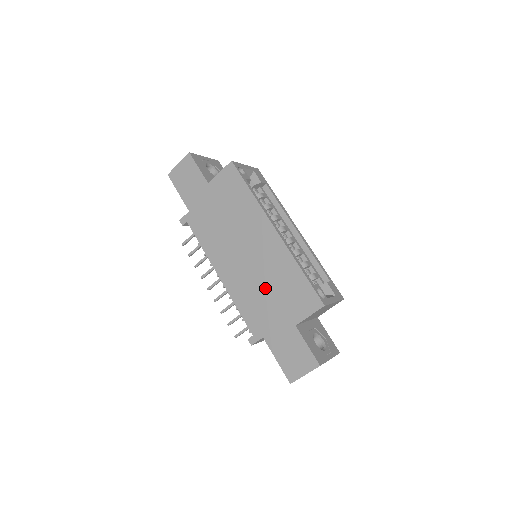
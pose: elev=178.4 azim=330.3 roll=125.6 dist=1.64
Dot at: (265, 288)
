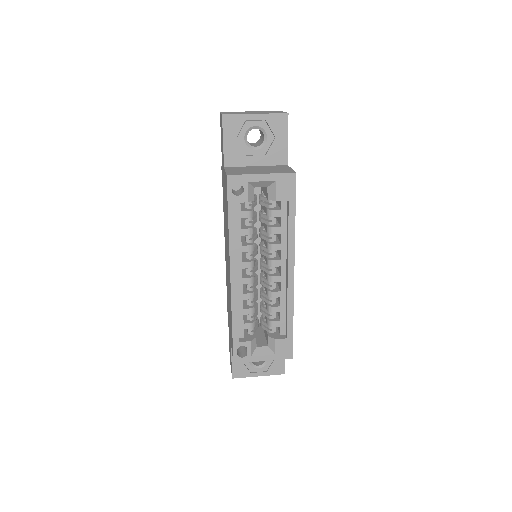
Dot at: (228, 297)
